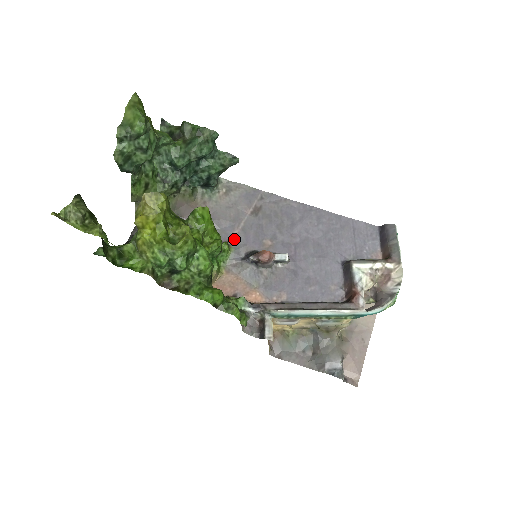
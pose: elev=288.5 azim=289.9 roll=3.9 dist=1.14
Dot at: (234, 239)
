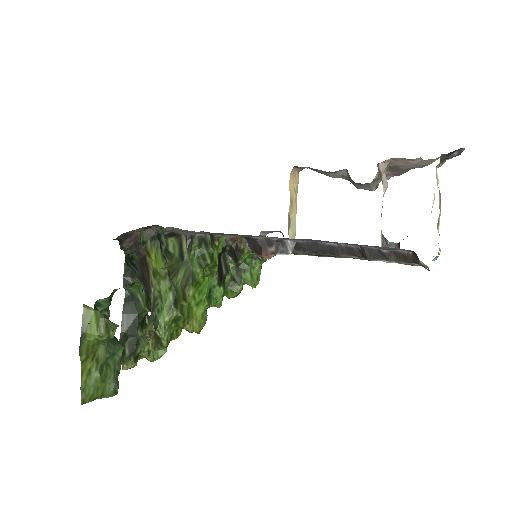
Dot at: occluded
